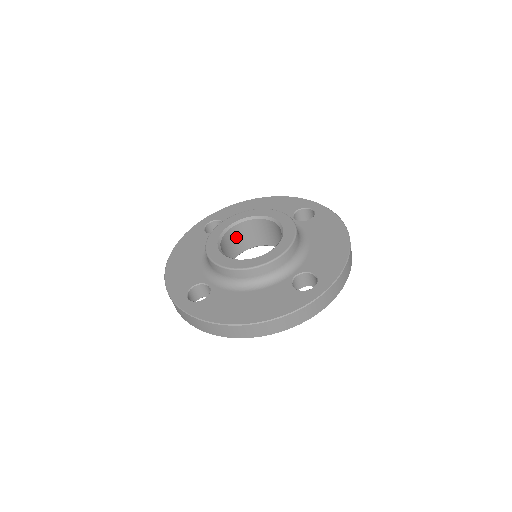
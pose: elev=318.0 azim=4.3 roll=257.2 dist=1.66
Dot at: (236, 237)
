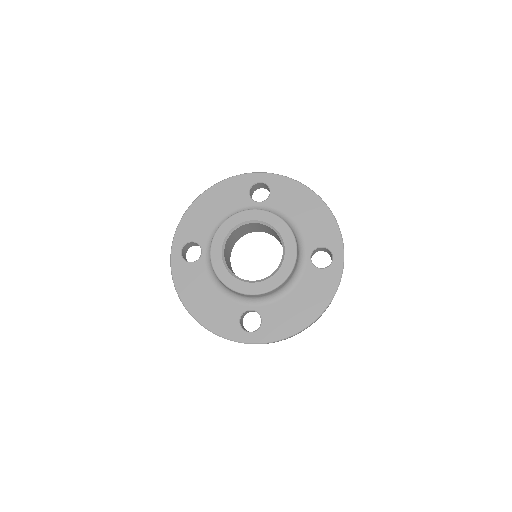
Dot at: (258, 226)
